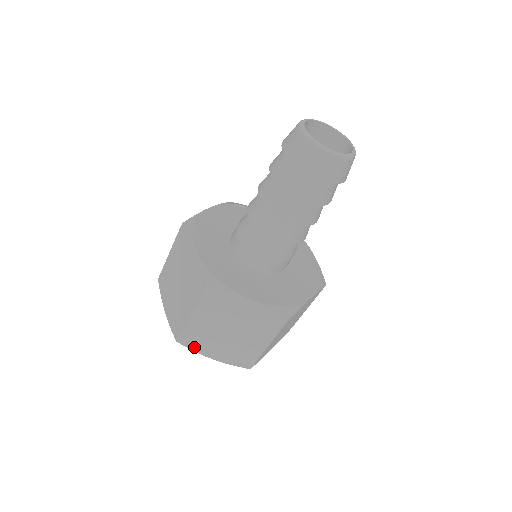
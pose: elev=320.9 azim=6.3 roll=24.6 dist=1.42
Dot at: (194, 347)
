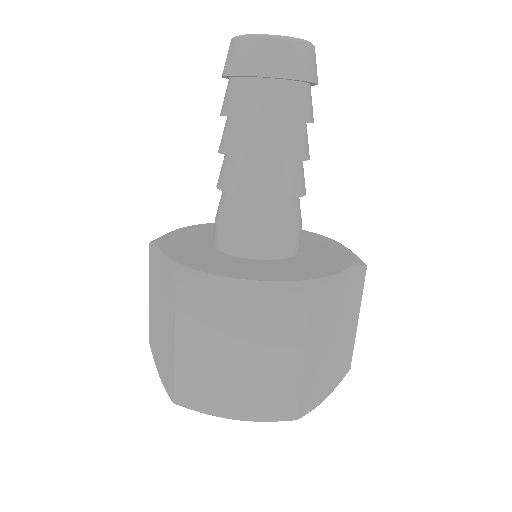
Dot at: (311, 405)
